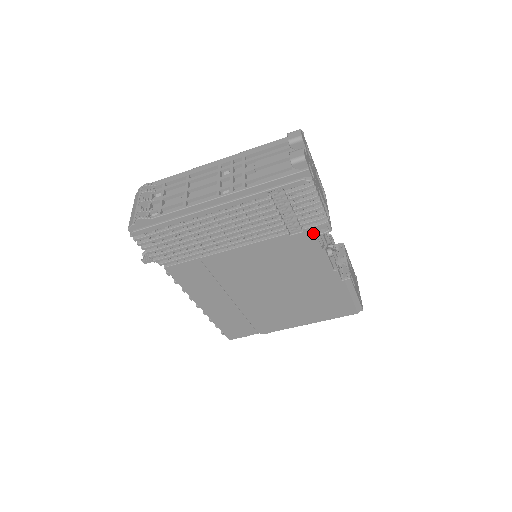
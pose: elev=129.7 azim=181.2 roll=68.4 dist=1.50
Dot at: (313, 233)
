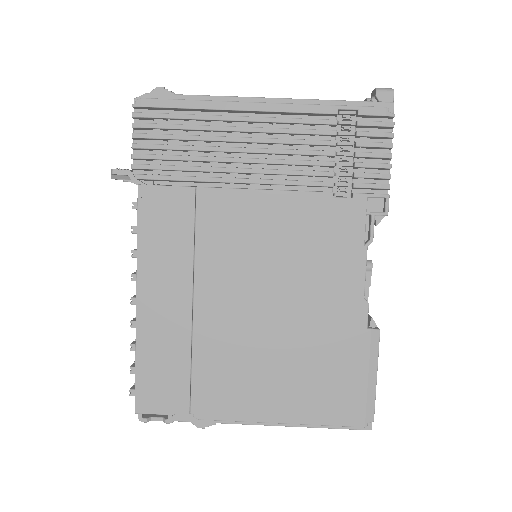
Dot at: (364, 207)
